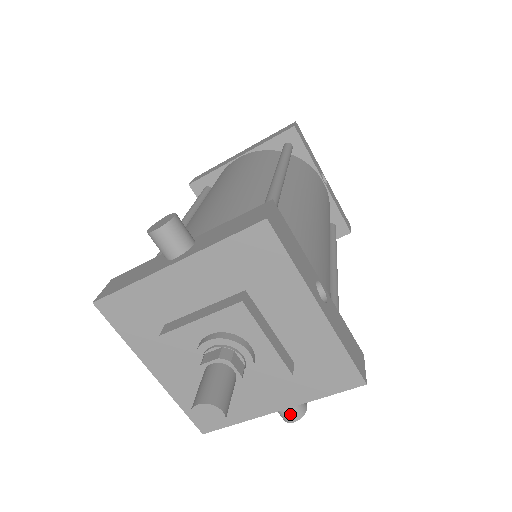
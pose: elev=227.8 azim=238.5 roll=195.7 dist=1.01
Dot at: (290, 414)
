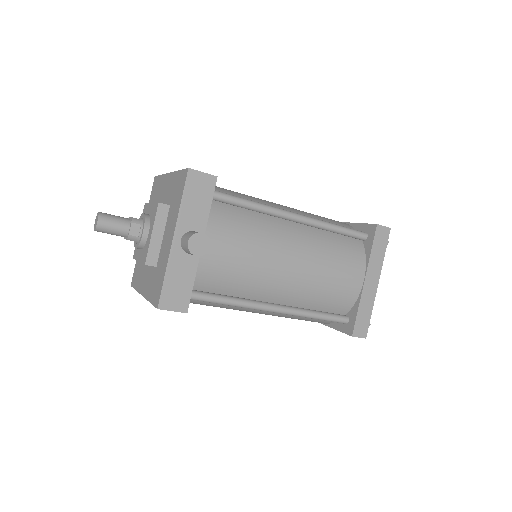
Dot at: (186, 240)
